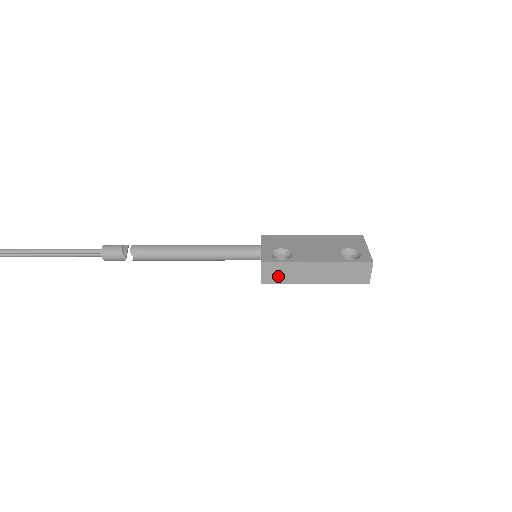
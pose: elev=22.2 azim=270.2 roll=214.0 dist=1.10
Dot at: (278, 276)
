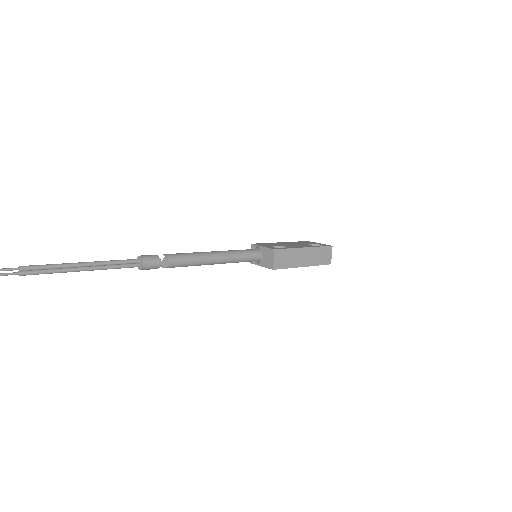
Dot at: (283, 261)
